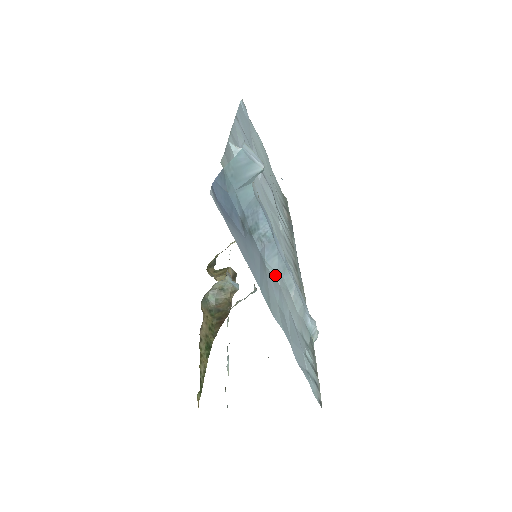
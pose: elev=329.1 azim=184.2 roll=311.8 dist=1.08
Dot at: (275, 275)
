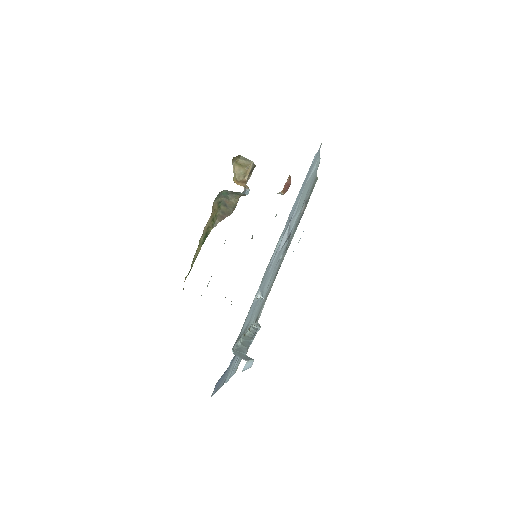
Dot at: occluded
